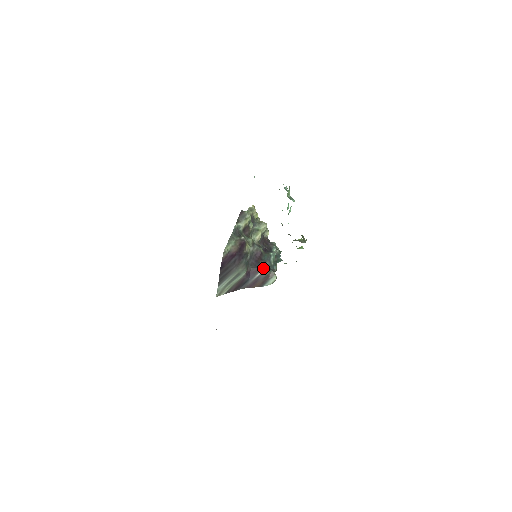
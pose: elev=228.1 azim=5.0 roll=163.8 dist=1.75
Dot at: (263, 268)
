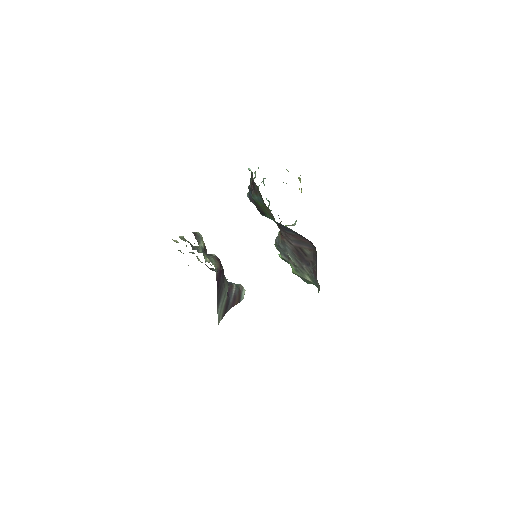
Dot at: (233, 283)
